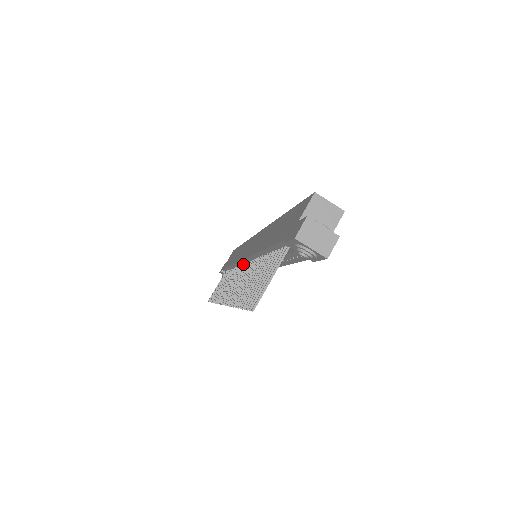
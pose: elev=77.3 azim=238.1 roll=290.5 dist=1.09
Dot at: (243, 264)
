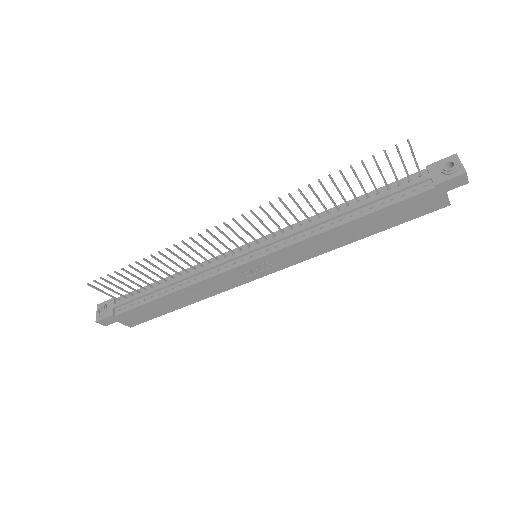
Dot at: (242, 248)
